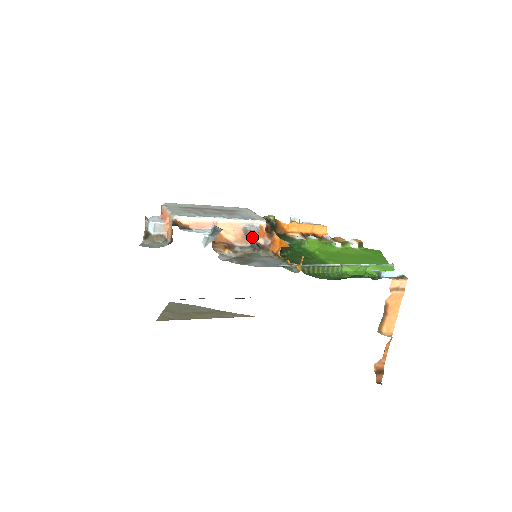
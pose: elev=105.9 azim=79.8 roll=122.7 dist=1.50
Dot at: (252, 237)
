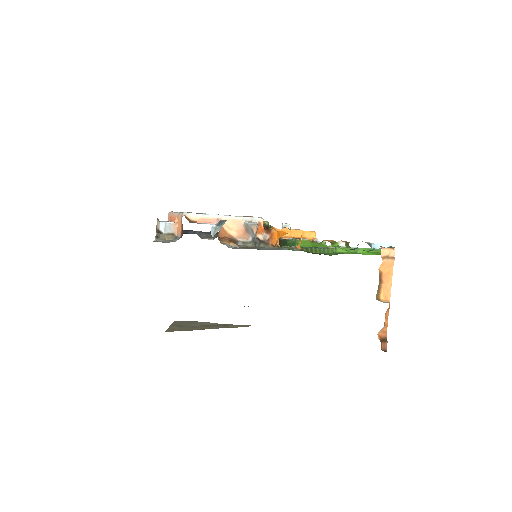
Dot at: (253, 232)
